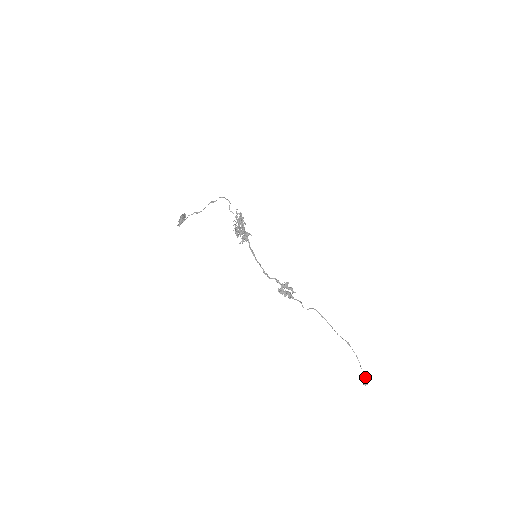
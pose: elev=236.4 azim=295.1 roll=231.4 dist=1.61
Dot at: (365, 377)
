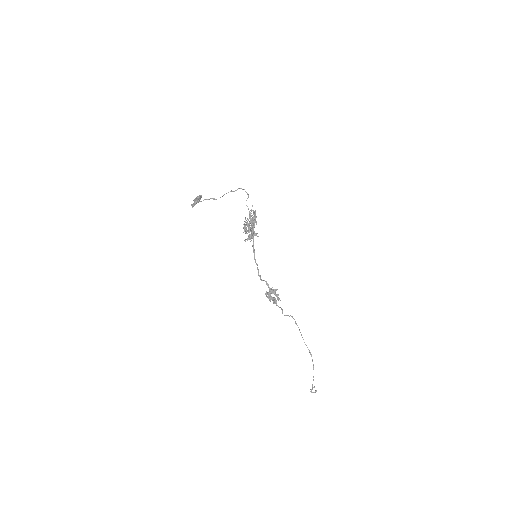
Dot at: (314, 386)
